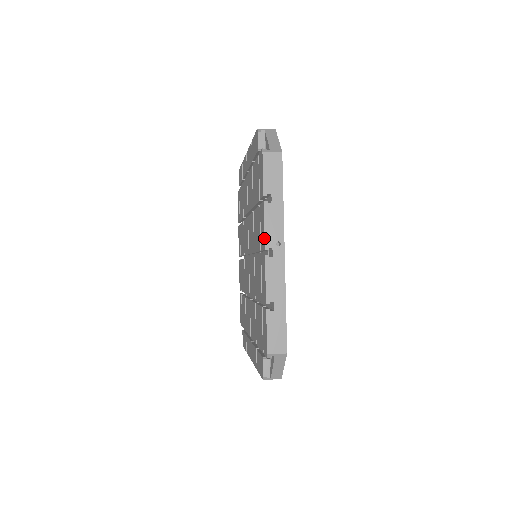
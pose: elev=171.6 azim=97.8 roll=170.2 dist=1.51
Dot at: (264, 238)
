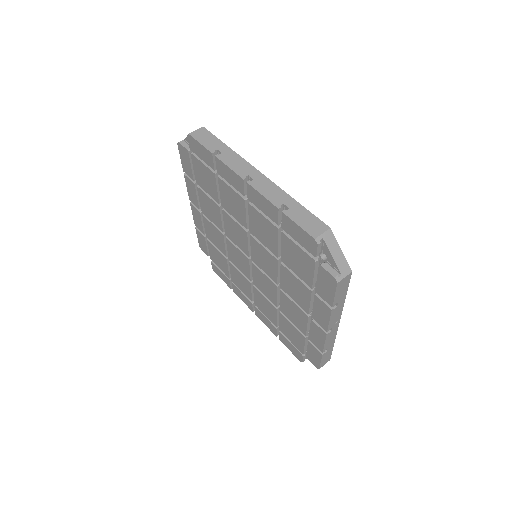
Dot at: (328, 327)
